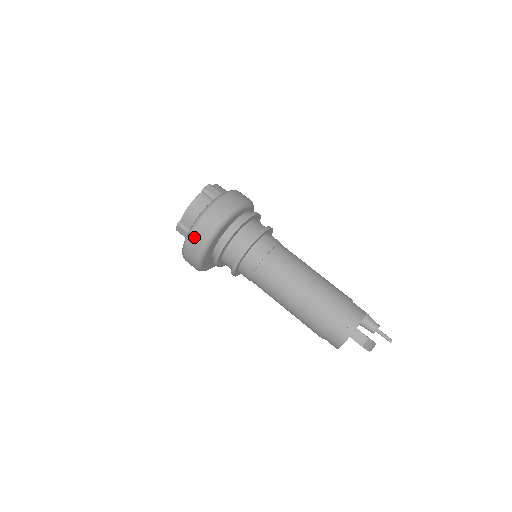
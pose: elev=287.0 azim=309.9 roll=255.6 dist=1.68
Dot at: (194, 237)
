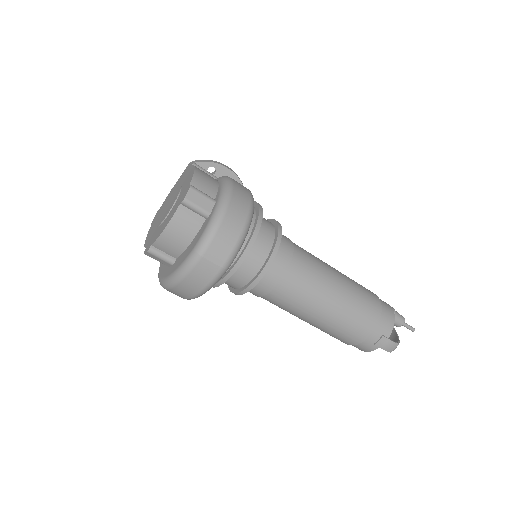
Dot at: (187, 283)
